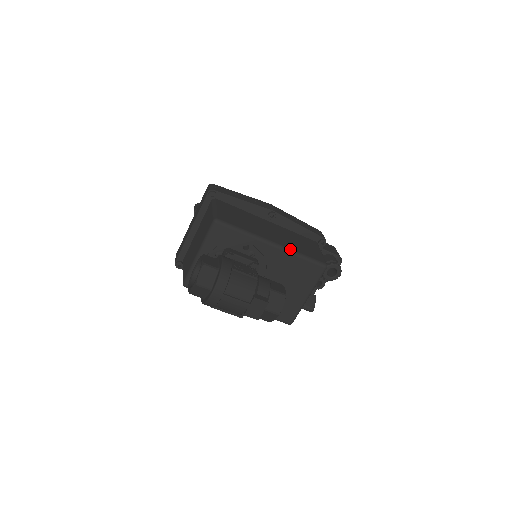
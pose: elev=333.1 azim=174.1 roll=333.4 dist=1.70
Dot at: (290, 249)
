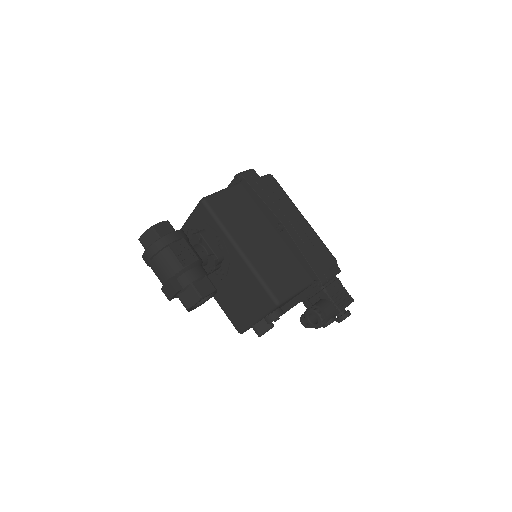
Dot at: (252, 265)
